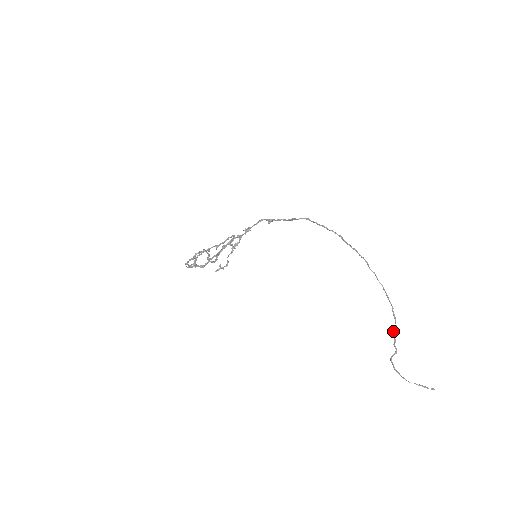
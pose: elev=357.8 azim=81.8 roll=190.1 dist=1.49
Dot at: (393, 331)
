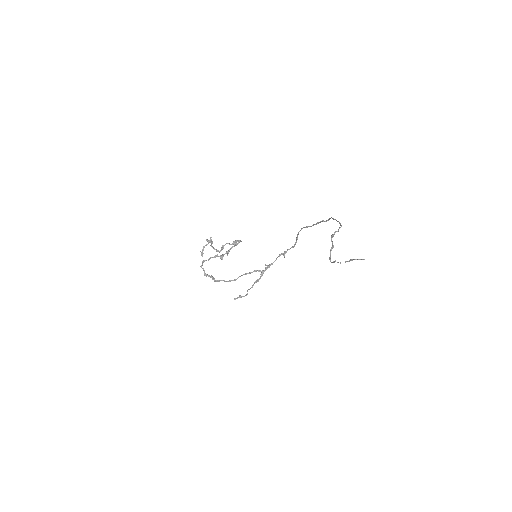
Dot at: (334, 234)
